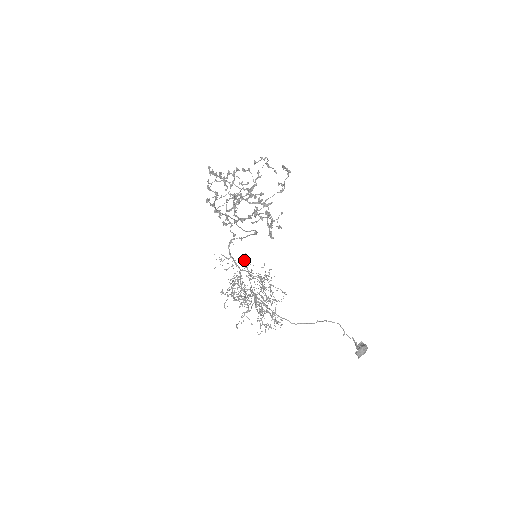
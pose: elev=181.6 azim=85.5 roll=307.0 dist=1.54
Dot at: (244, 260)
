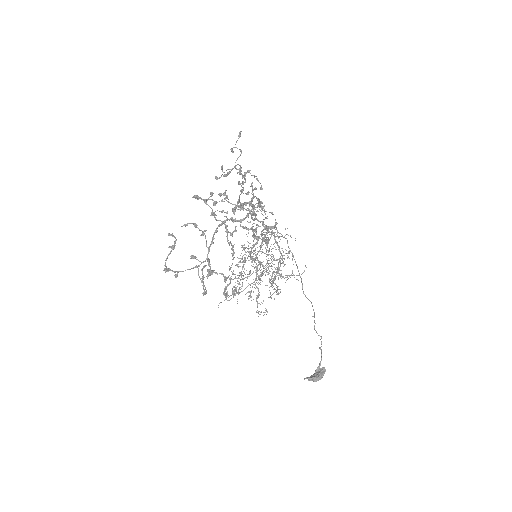
Dot at: occluded
